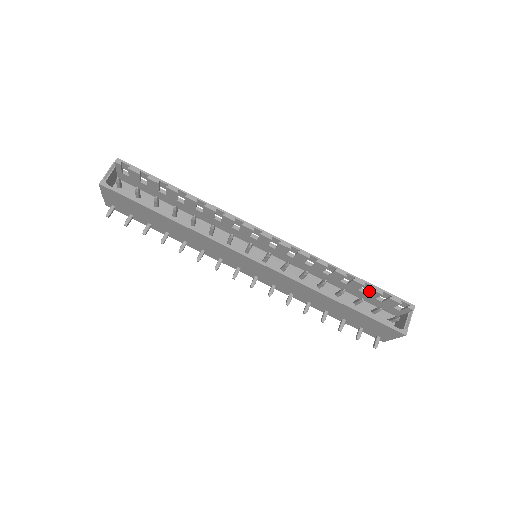
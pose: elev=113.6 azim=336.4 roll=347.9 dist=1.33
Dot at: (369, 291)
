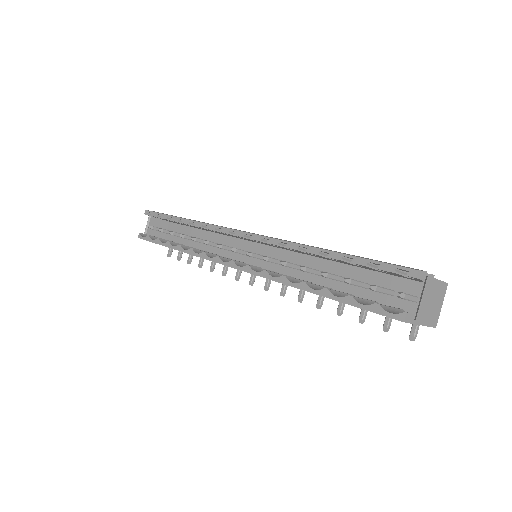
Dot at: occluded
